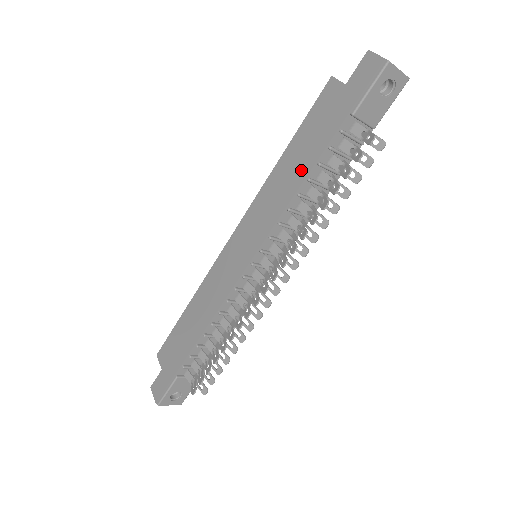
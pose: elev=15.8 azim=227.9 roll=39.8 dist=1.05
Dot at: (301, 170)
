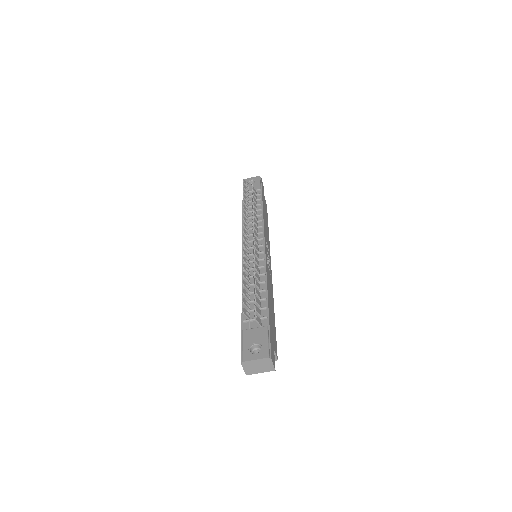
Dot at: occluded
